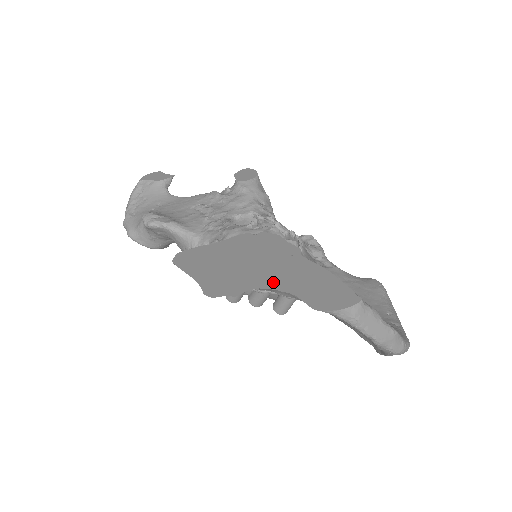
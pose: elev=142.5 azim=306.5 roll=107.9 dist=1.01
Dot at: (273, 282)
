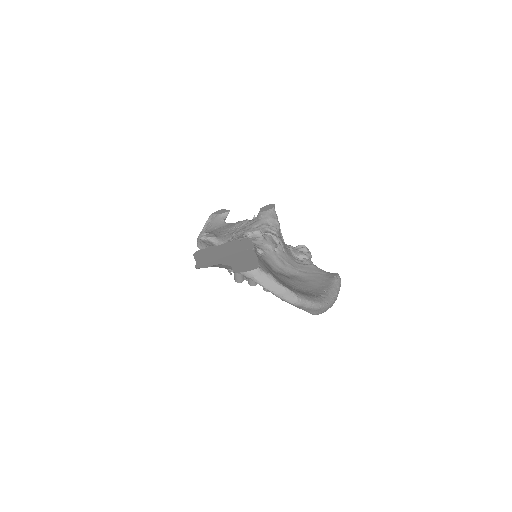
Dot at: (228, 261)
